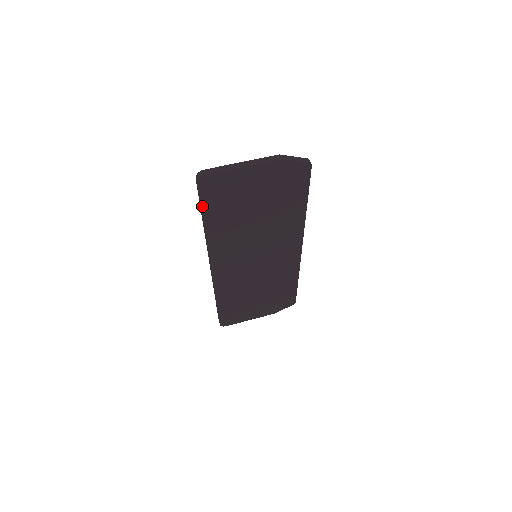
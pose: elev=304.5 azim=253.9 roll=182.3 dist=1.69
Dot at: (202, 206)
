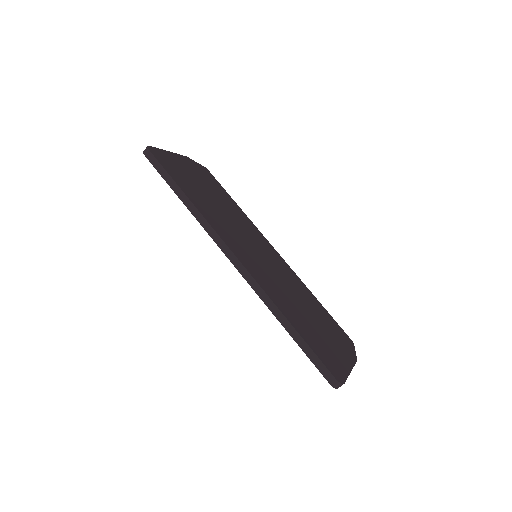
Dot at: (168, 173)
